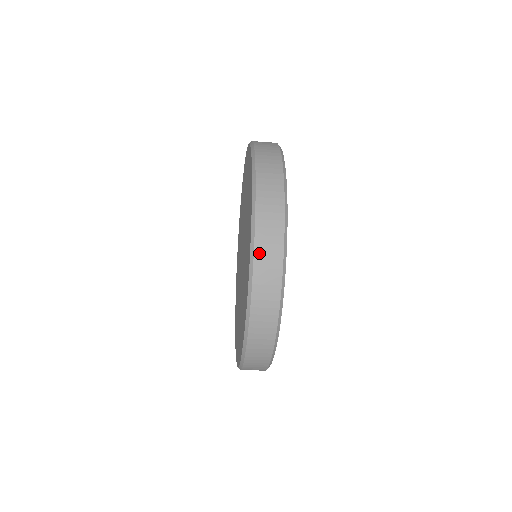
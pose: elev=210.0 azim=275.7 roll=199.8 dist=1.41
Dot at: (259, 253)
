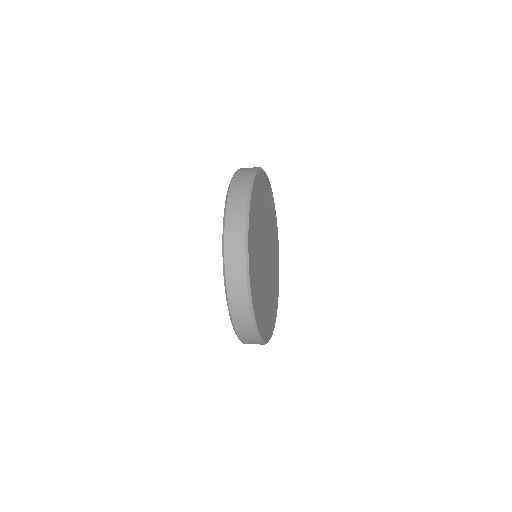
Dot at: (232, 301)
